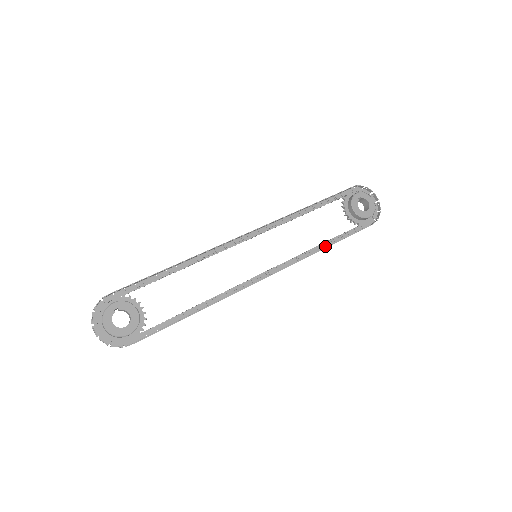
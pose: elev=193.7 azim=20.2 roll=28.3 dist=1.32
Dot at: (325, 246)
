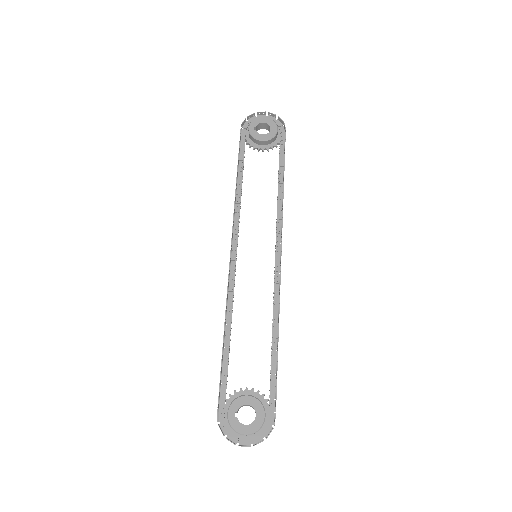
Dot at: (282, 186)
